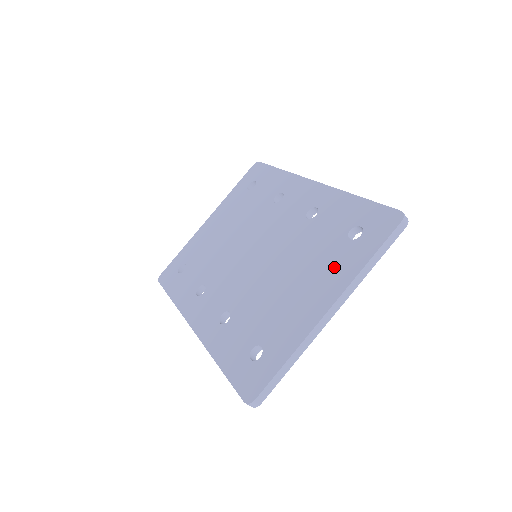
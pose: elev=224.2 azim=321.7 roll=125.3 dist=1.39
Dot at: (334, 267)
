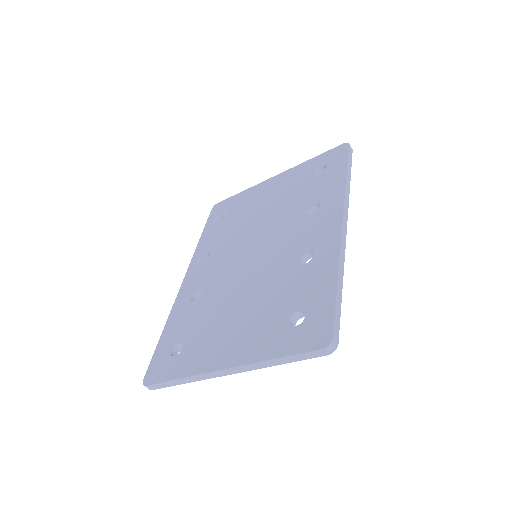
Dot at: (259, 335)
